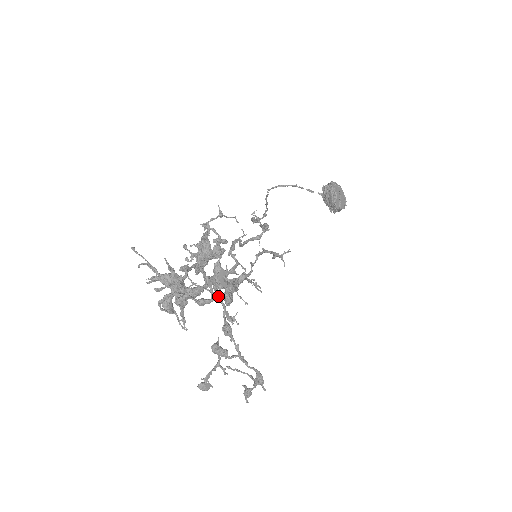
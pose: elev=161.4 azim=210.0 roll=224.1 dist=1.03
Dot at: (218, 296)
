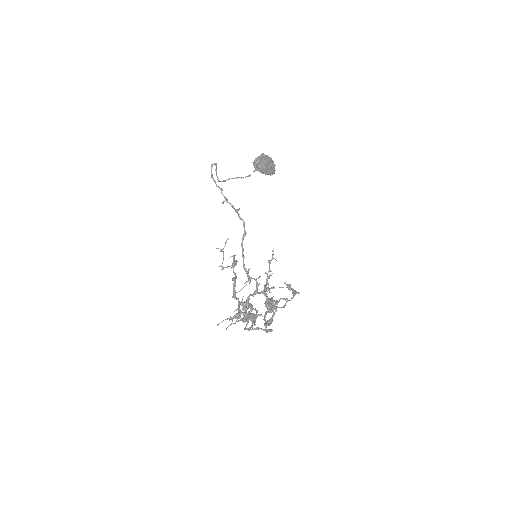
Dot at: (266, 314)
